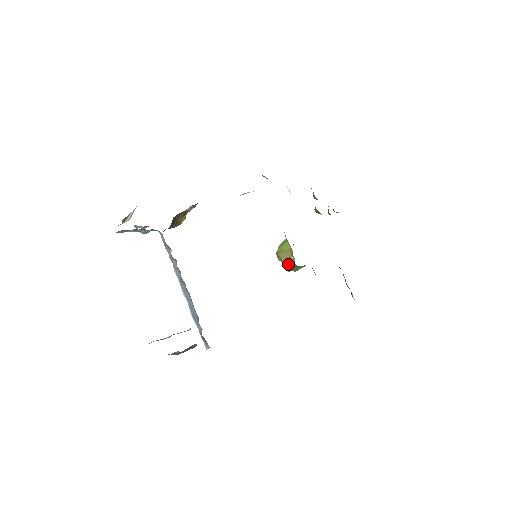
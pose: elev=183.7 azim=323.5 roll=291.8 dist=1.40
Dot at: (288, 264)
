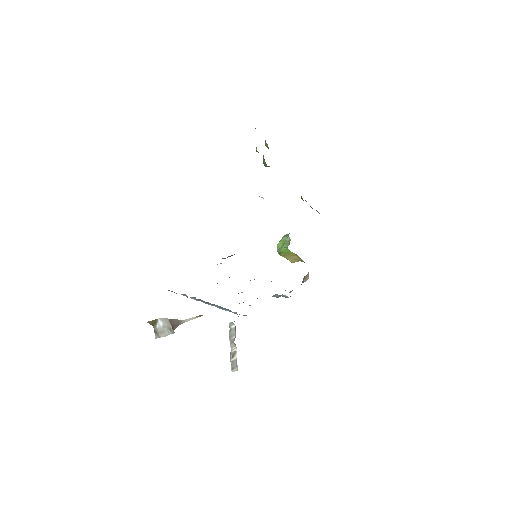
Dot at: occluded
